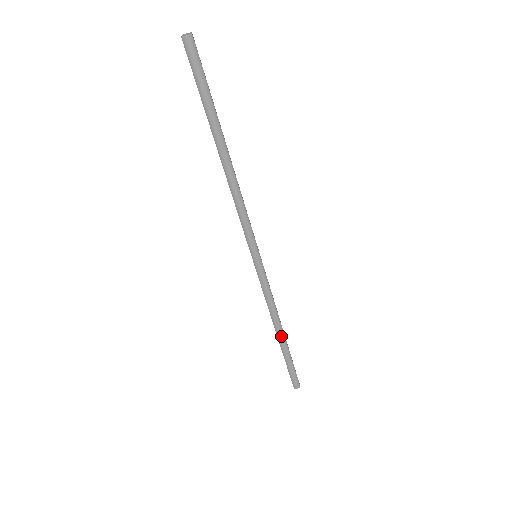
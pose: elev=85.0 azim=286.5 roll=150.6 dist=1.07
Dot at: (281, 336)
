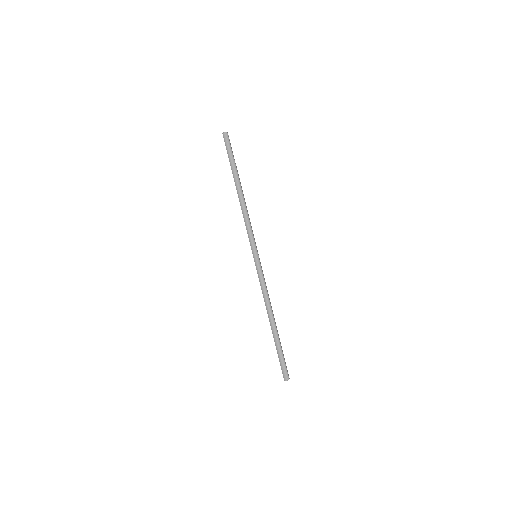
Dot at: (272, 323)
